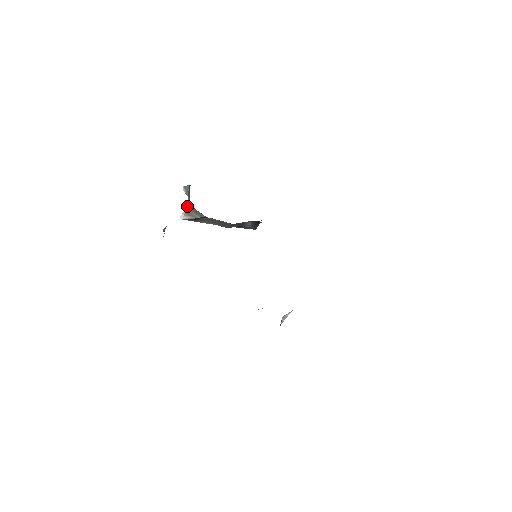
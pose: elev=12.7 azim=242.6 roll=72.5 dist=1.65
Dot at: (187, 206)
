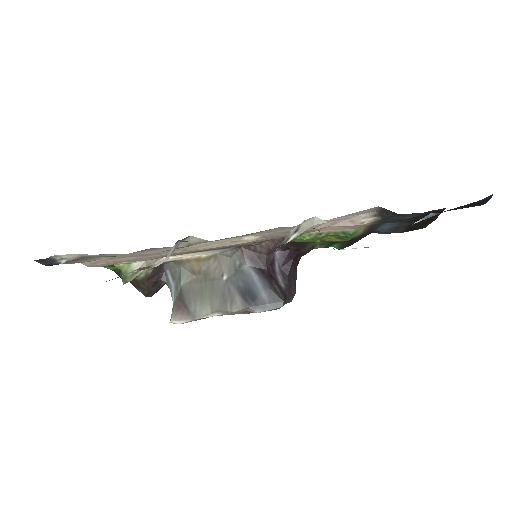
Dot at: occluded
